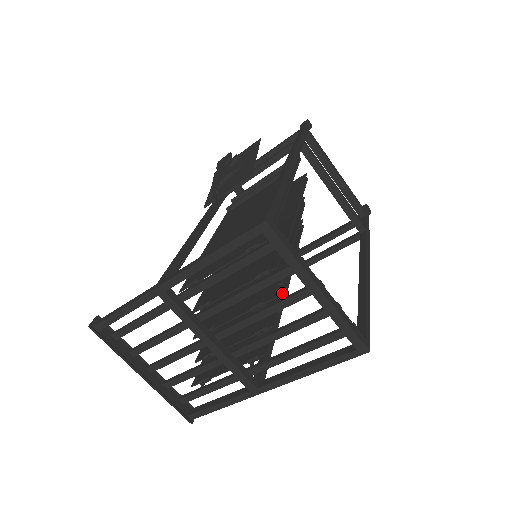
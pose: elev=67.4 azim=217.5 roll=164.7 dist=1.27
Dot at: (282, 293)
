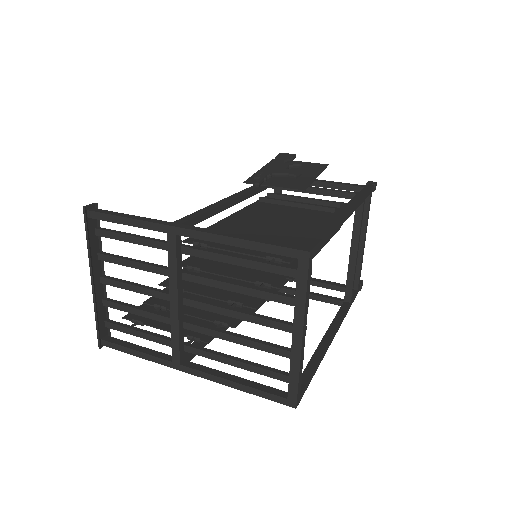
Dot at: occluded
